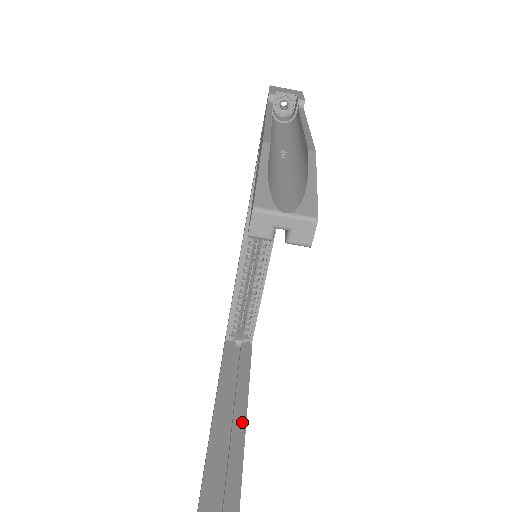
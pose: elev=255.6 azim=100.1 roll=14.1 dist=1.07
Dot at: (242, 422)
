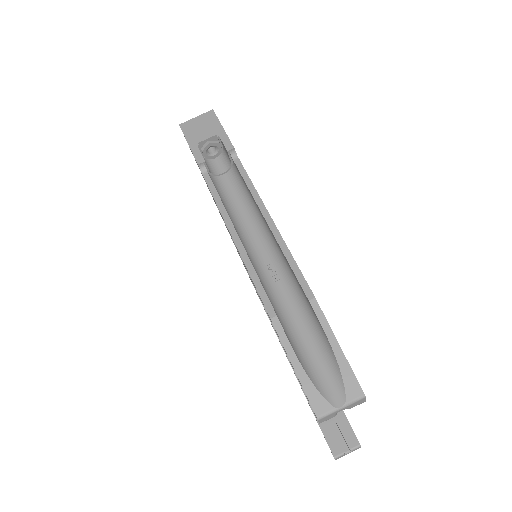
Dot at: occluded
